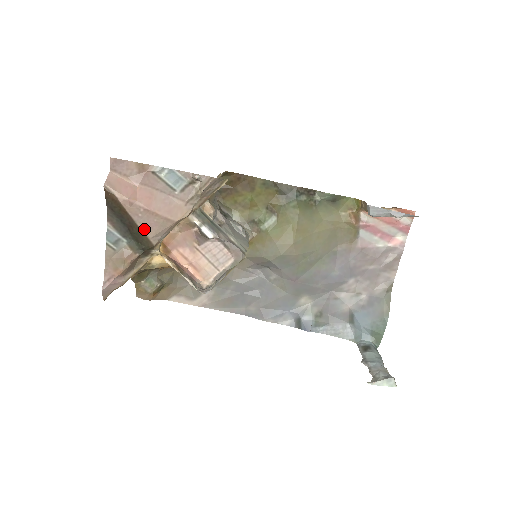
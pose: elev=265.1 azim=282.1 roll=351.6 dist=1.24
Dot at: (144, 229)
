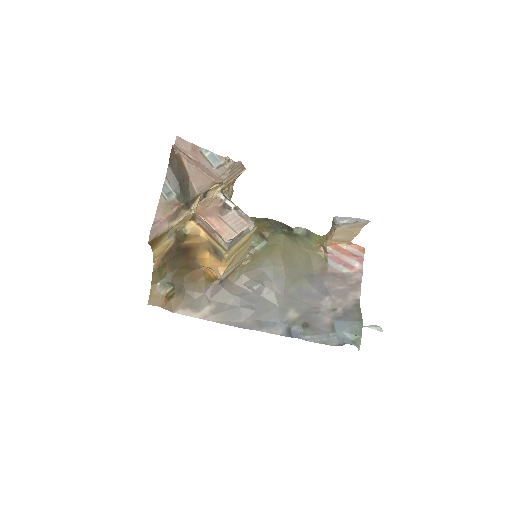
Dot at: (193, 180)
